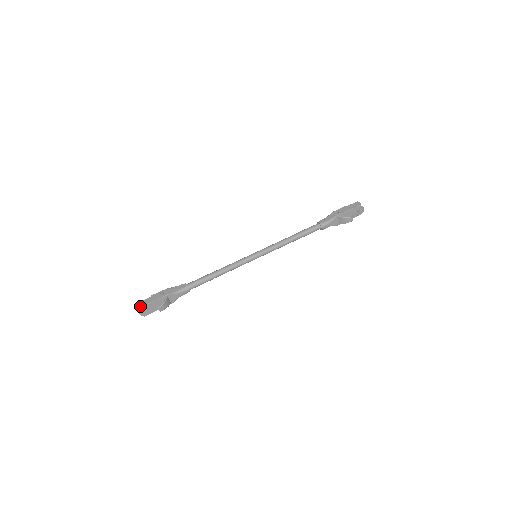
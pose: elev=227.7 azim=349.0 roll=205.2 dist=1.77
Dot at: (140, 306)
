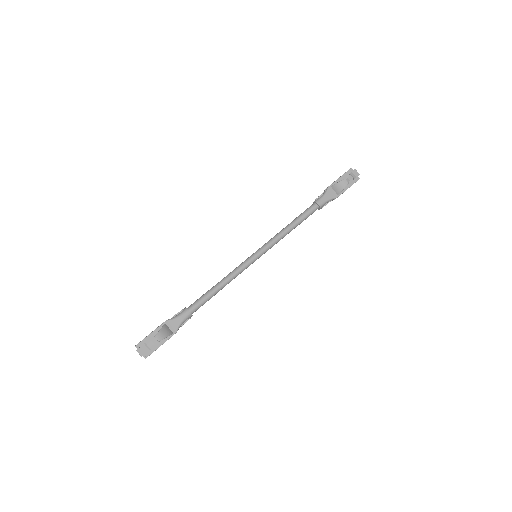
Dot at: (137, 344)
